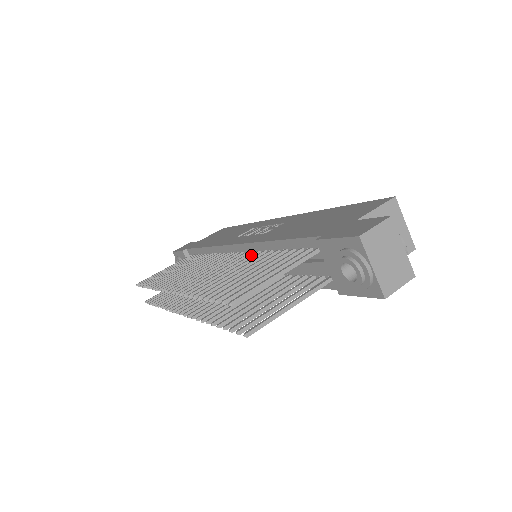
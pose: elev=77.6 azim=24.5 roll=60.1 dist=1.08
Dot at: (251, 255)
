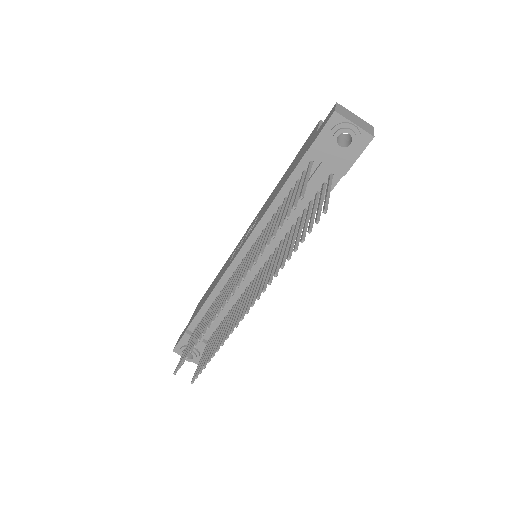
Dot at: (262, 233)
